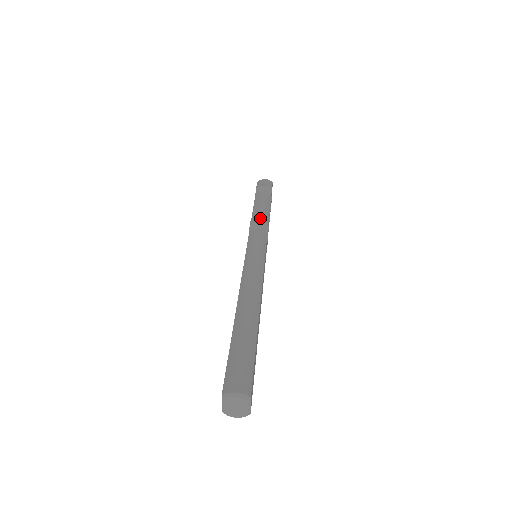
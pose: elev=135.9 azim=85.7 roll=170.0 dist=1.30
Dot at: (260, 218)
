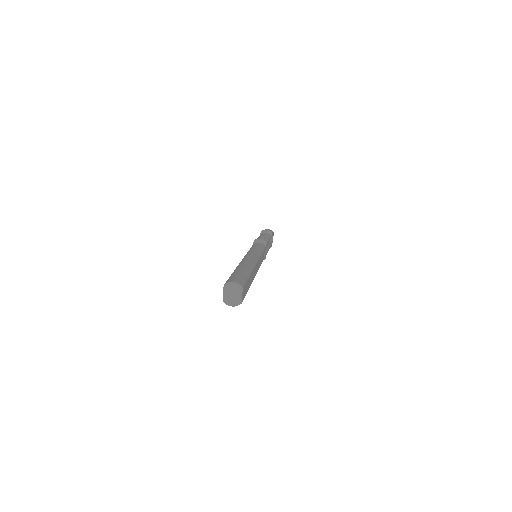
Dot at: occluded
